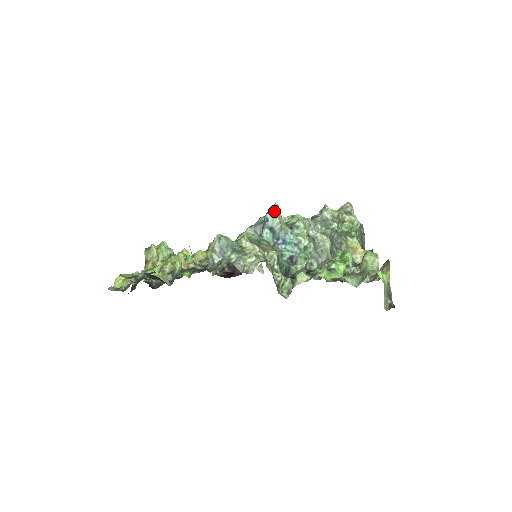
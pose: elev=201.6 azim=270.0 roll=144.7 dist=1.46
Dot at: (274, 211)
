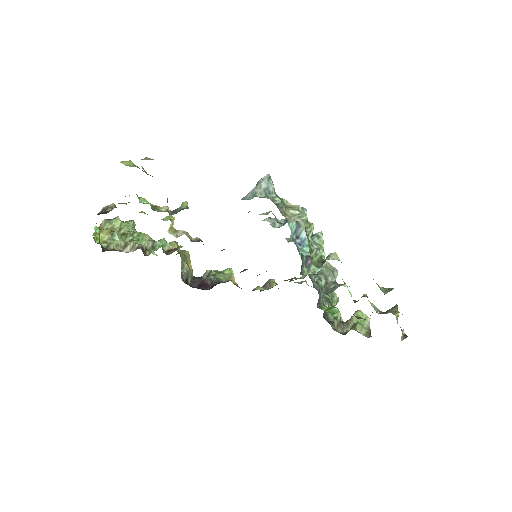
Dot at: occluded
